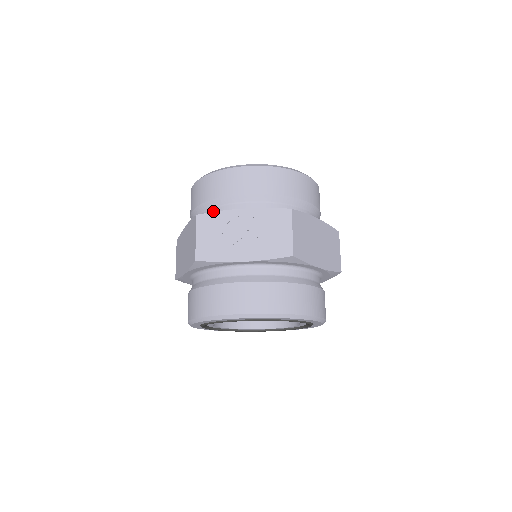
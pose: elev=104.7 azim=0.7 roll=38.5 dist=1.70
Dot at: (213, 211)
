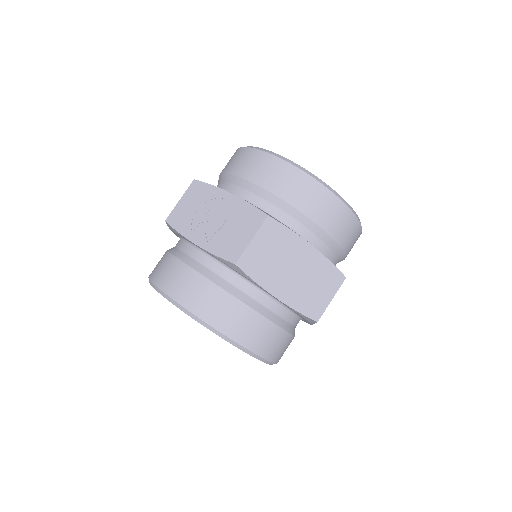
Dot at: (220, 185)
